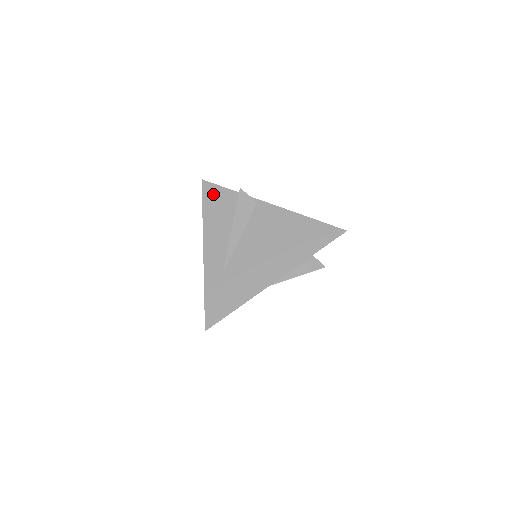
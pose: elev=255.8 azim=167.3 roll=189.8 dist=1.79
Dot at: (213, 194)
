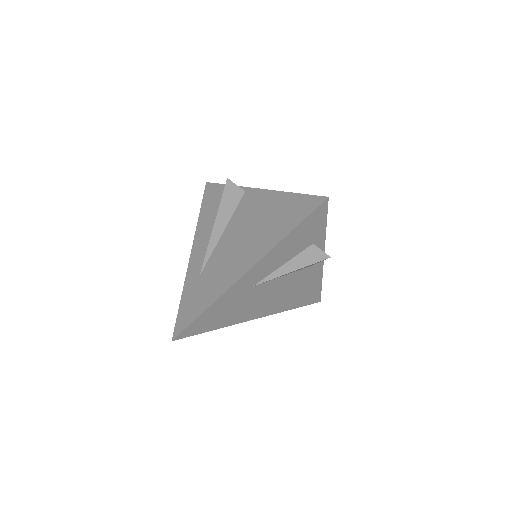
Dot at: (211, 194)
